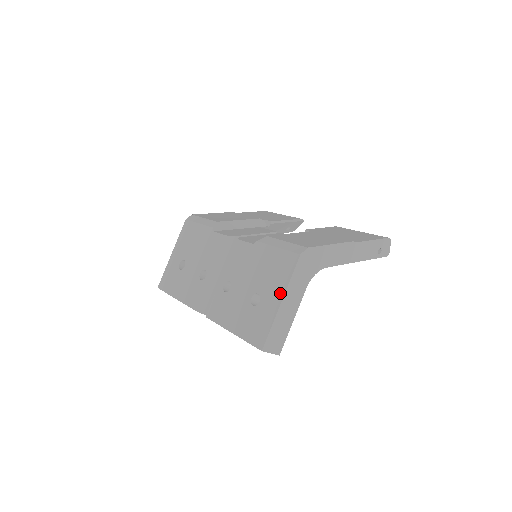
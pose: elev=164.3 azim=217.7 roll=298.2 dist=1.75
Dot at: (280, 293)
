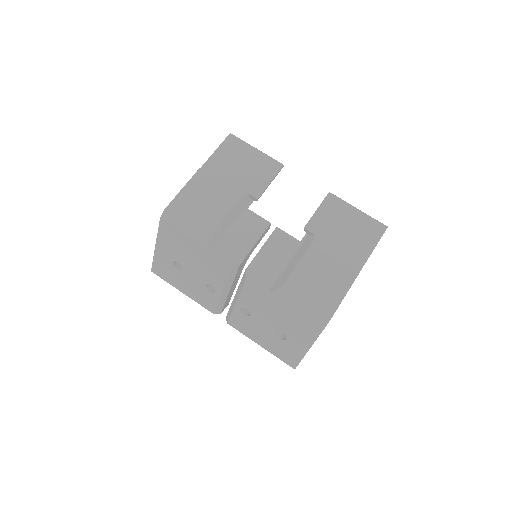
Dot at: (307, 343)
